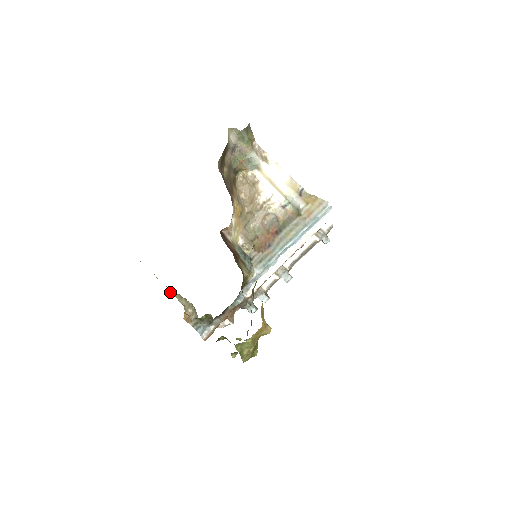
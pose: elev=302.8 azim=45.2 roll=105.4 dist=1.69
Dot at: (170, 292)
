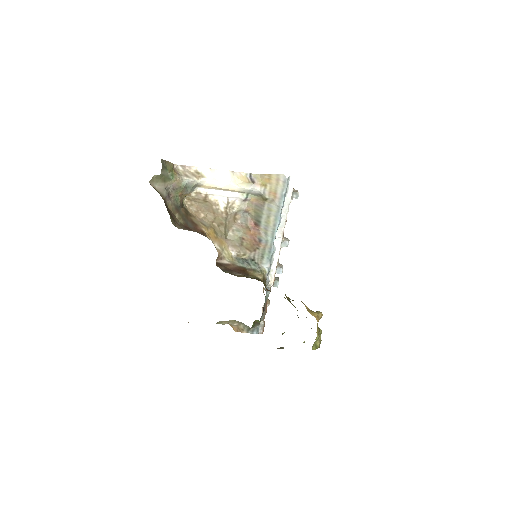
Dot at: occluded
